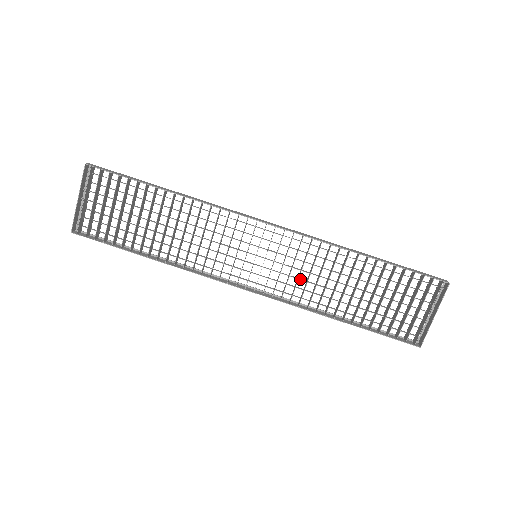
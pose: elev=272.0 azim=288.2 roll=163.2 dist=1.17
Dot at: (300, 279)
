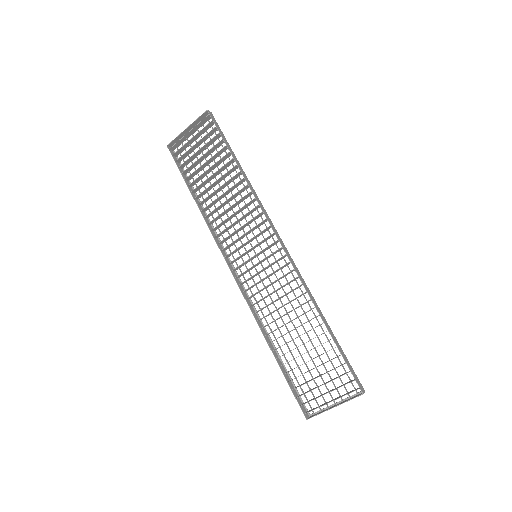
Dot at: (270, 297)
